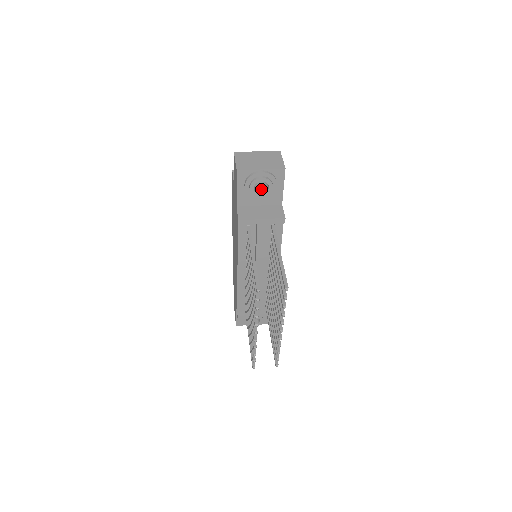
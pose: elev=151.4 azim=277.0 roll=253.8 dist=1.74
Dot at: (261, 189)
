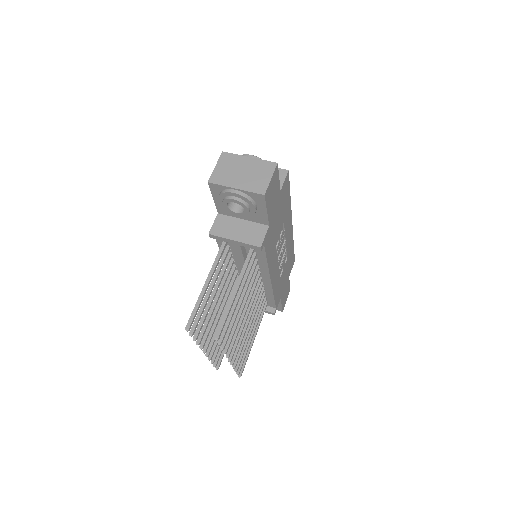
Dot at: occluded
